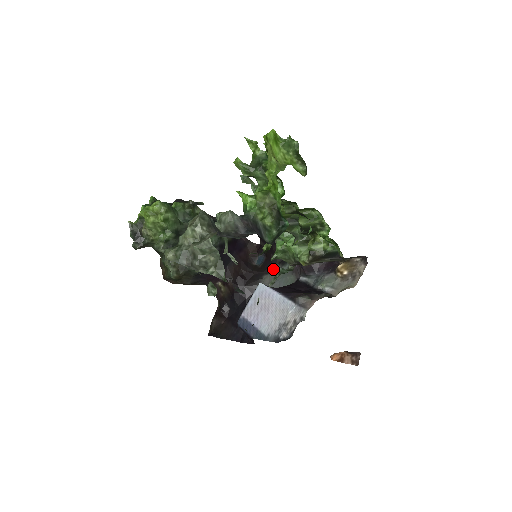
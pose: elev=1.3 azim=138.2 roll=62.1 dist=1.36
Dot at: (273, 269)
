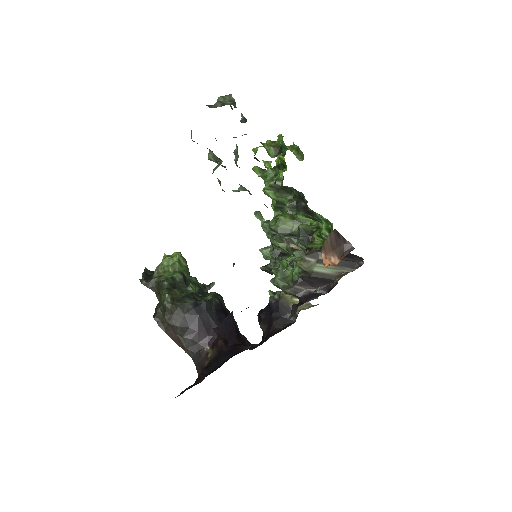
Dot at: occluded
